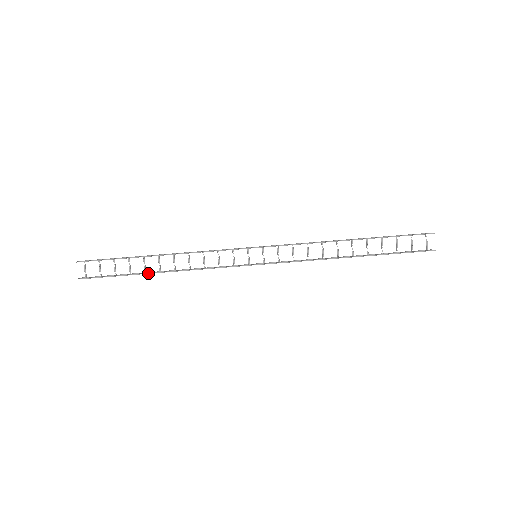
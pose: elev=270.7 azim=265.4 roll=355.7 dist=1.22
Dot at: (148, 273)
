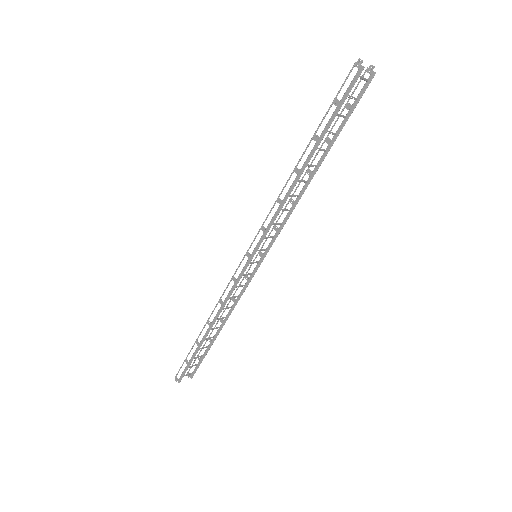
Dot at: occluded
